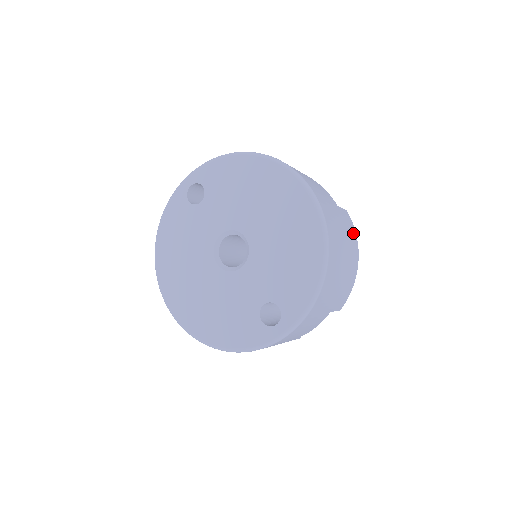
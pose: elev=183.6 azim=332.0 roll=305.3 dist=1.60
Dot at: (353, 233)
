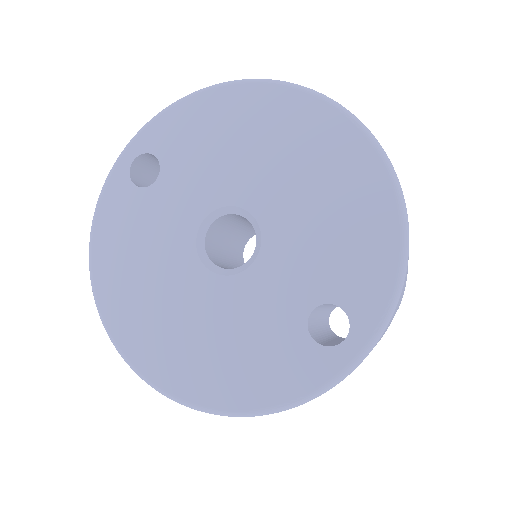
Dot at: occluded
